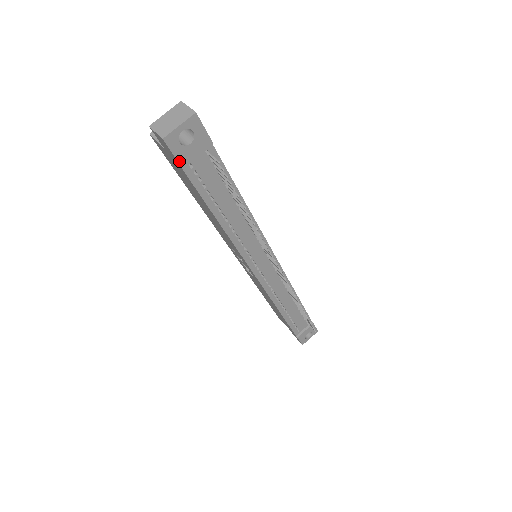
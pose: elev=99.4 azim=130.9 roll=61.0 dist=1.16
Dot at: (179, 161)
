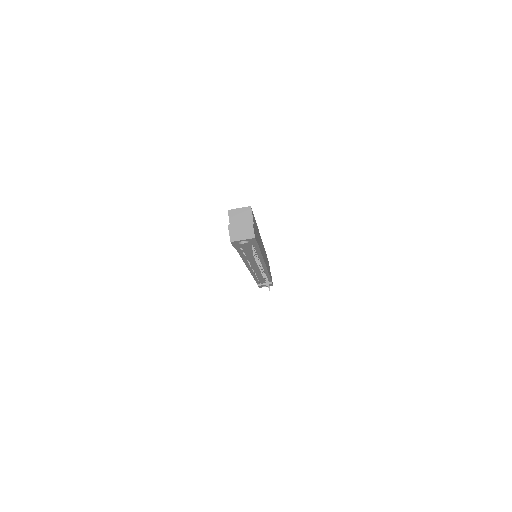
Dot at: (234, 246)
